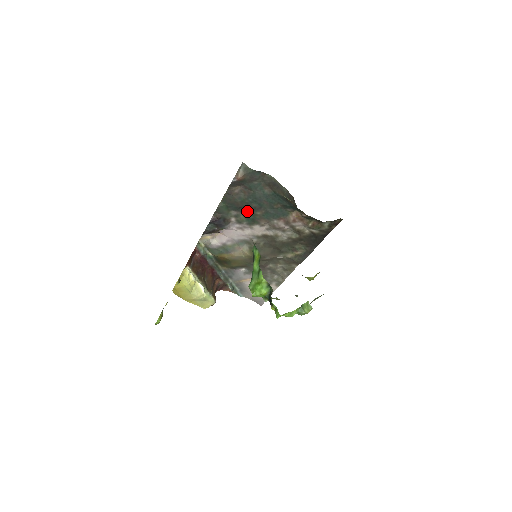
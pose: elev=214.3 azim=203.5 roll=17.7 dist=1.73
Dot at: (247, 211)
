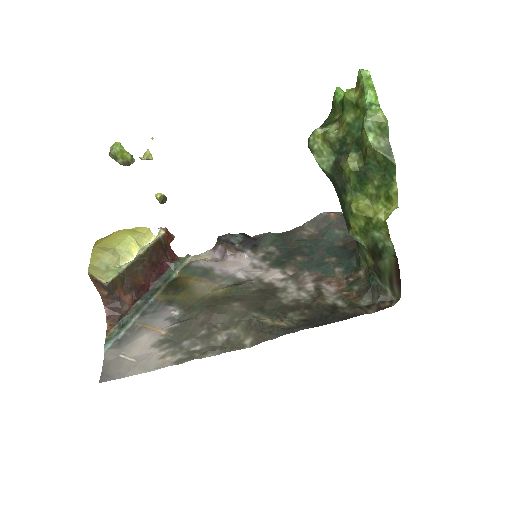
Dot at: (288, 253)
